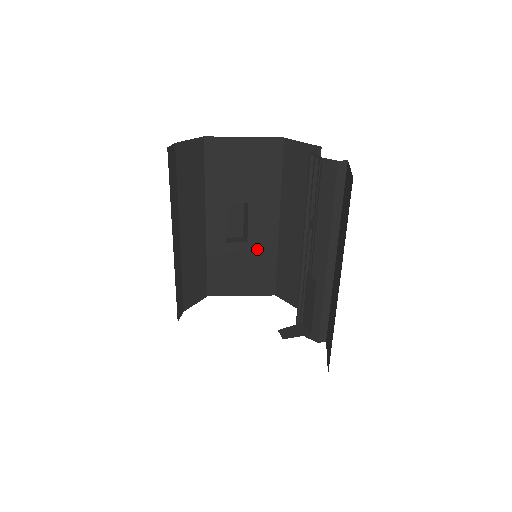
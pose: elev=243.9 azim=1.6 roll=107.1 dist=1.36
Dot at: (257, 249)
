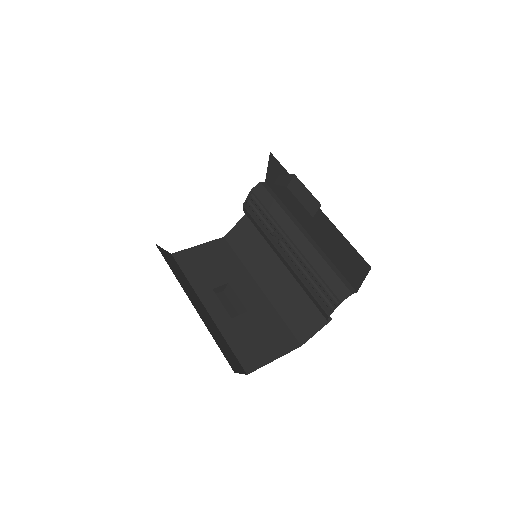
Dot at: (258, 314)
